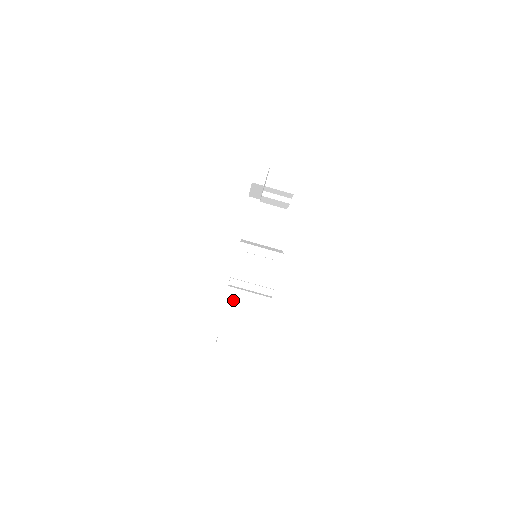
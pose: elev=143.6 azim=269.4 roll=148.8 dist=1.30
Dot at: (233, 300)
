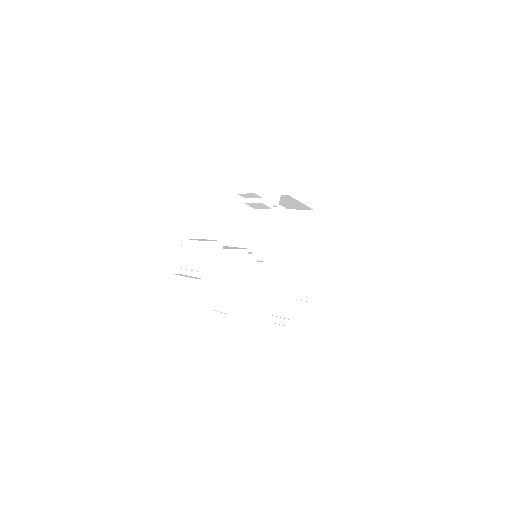
Dot at: (178, 285)
